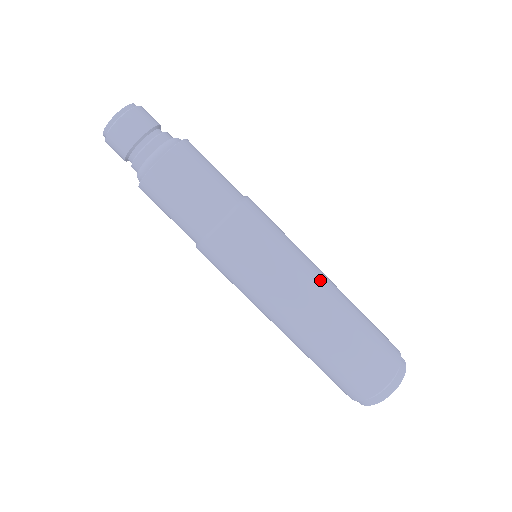
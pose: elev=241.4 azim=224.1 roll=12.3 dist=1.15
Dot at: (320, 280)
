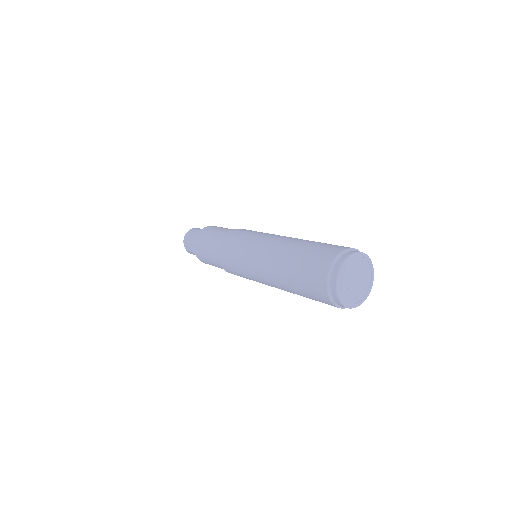
Dot at: occluded
